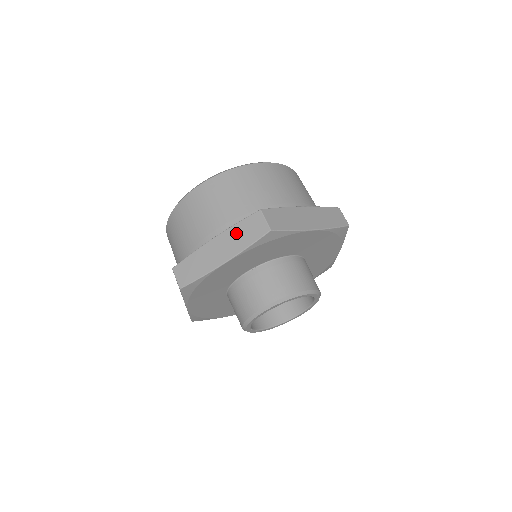
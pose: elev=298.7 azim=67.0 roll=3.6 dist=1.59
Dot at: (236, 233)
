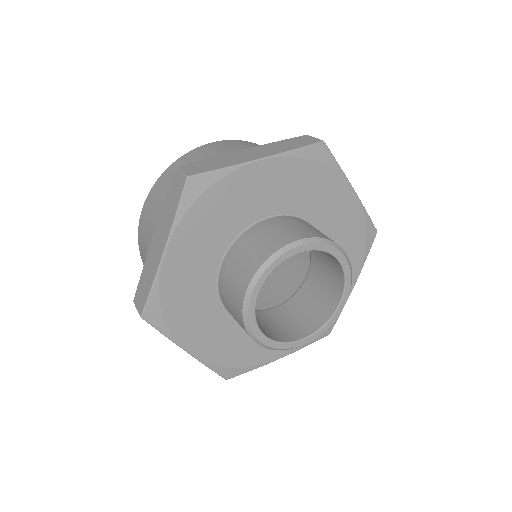
Dot at: (165, 212)
